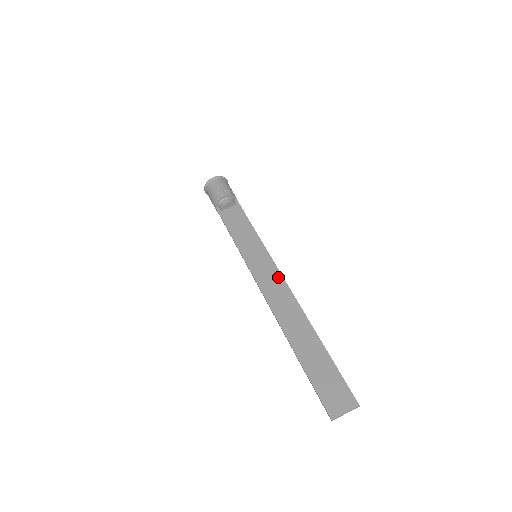
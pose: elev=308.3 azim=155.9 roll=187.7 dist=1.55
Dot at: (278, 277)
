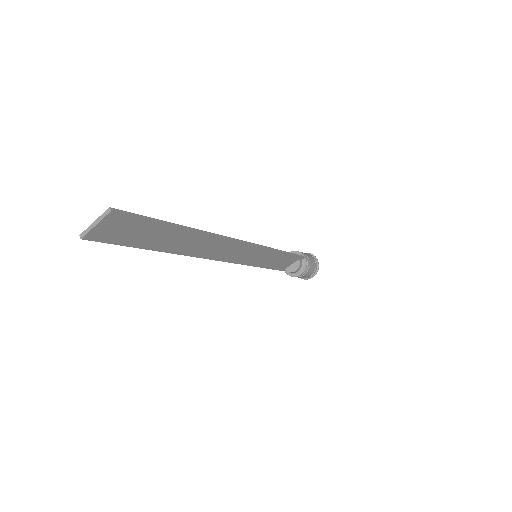
Dot at: occluded
